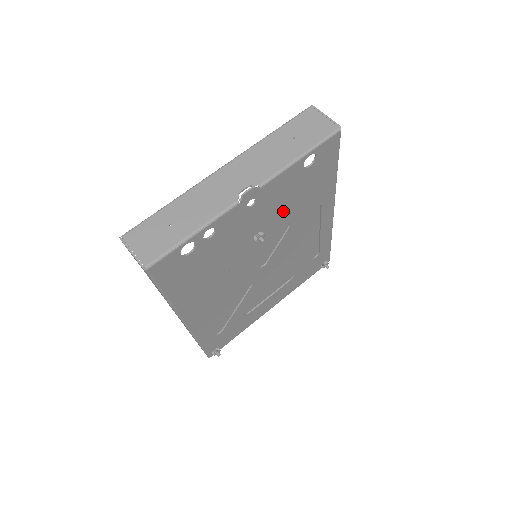
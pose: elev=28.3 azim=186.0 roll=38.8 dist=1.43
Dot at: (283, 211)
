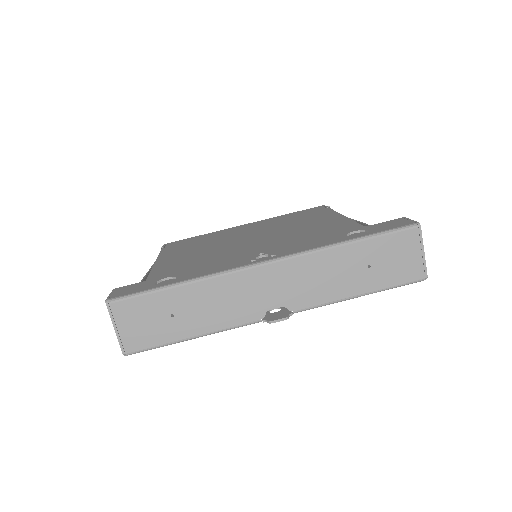
Dot at: occluded
